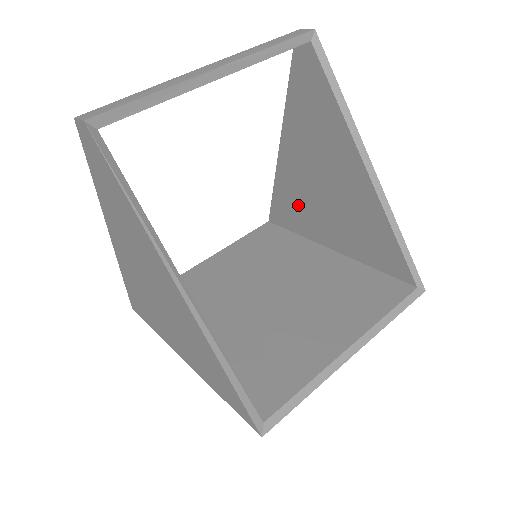
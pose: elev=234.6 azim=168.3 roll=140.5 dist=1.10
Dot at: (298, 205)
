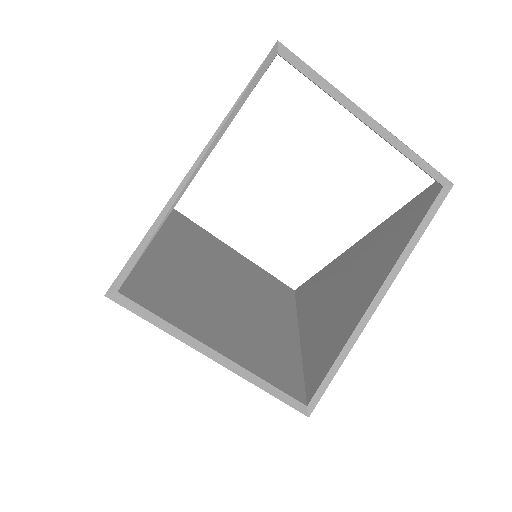
Dot at: (320, 290)
